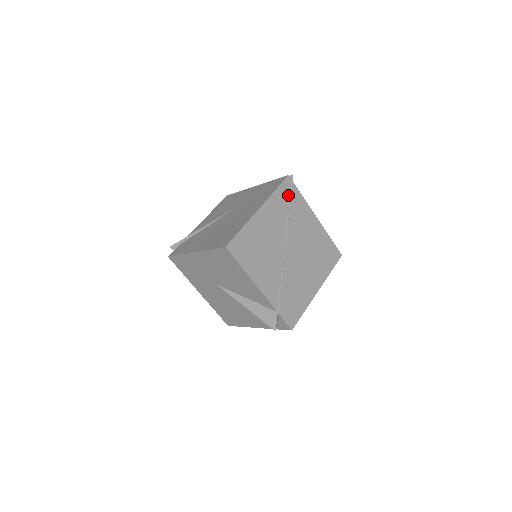
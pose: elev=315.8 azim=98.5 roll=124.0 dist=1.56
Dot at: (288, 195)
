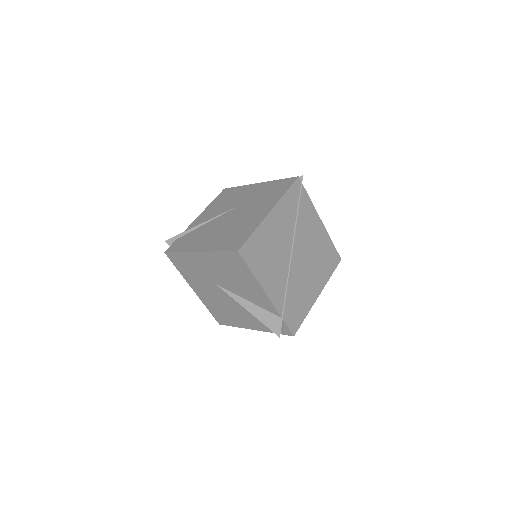
Dot at: (297, 197)
